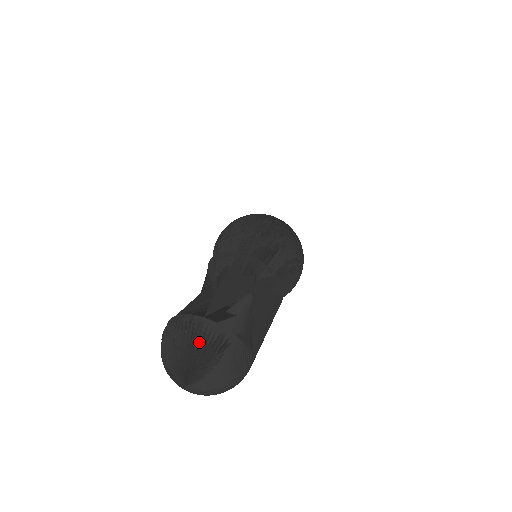
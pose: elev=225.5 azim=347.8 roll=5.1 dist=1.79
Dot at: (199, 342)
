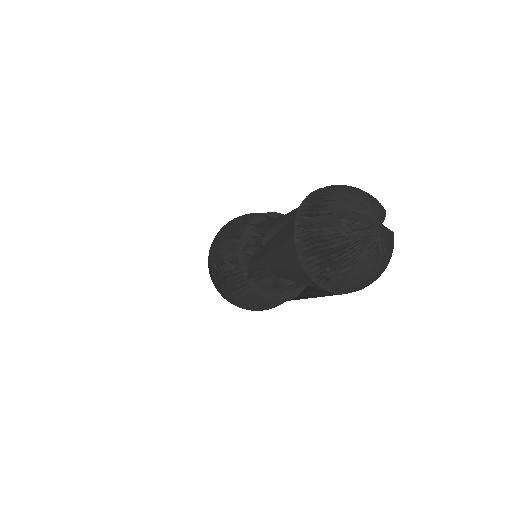
Dot at: (358, 188)
